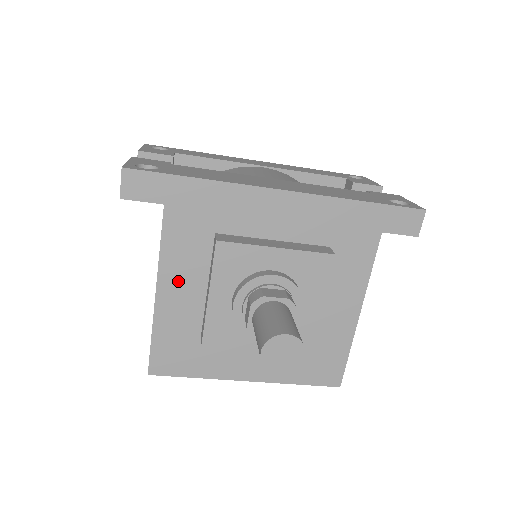
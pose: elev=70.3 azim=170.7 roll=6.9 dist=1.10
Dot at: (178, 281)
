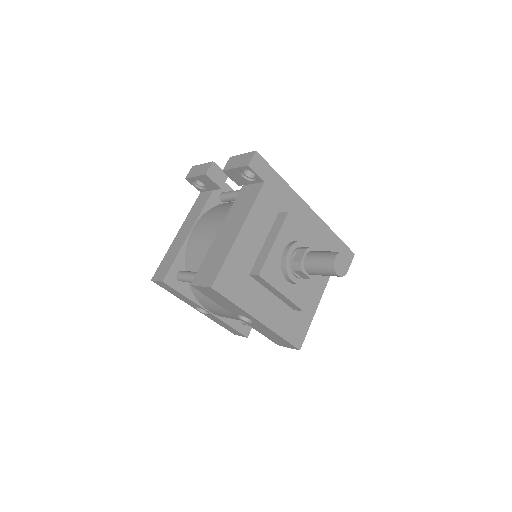
Dot at: (253, 230)
